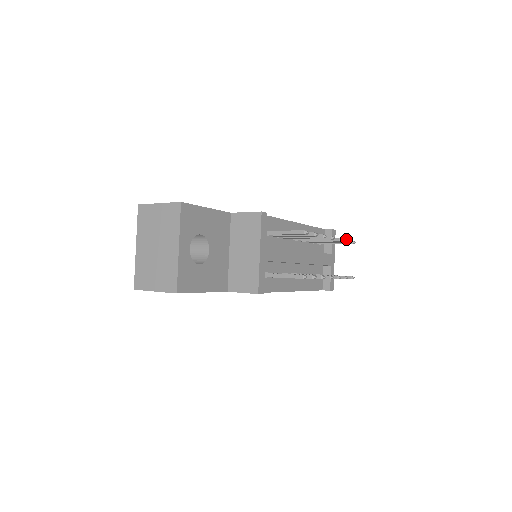
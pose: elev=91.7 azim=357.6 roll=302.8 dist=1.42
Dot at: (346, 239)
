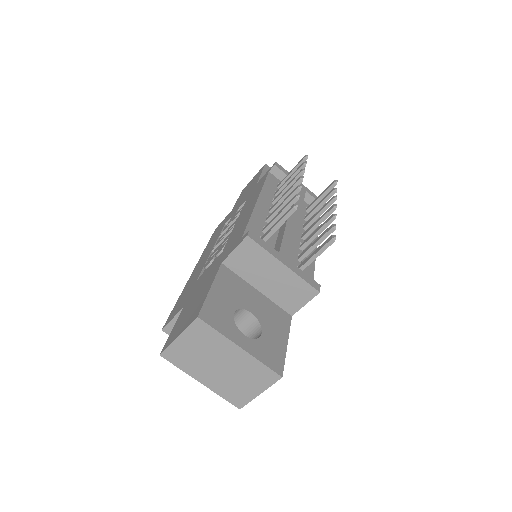
Dot at: (303, 164)
